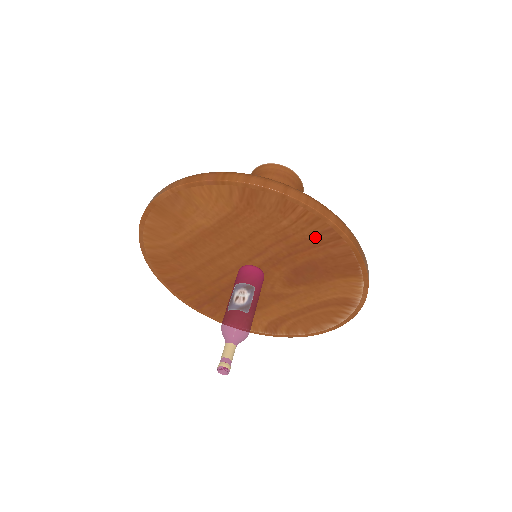
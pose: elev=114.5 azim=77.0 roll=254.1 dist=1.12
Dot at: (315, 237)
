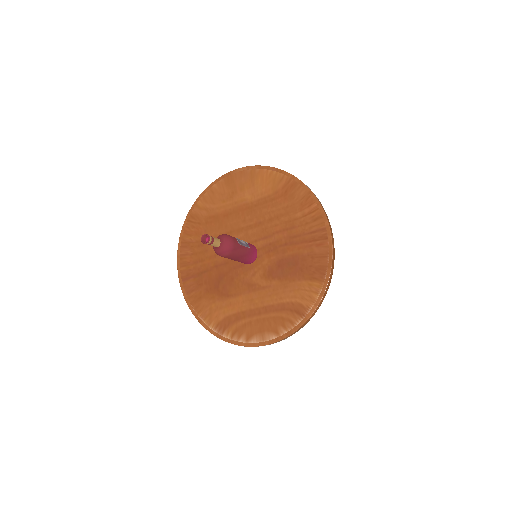
Dot at: (311, 233)
